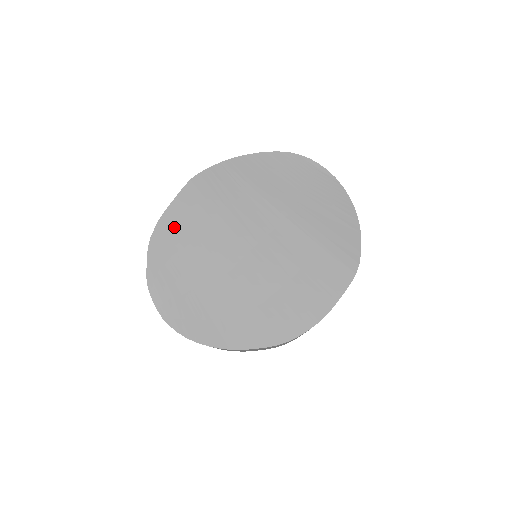
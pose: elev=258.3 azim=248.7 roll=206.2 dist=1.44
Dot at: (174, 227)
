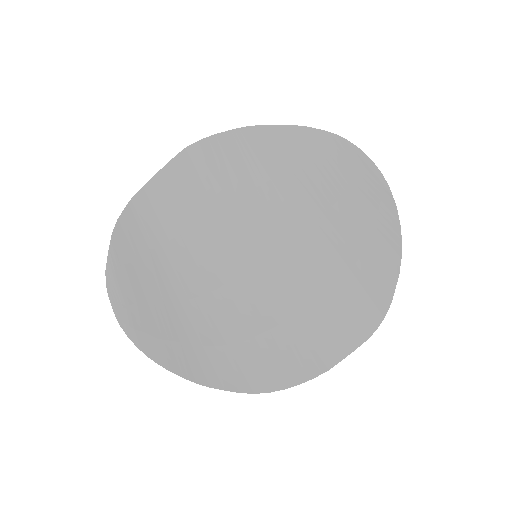
Dot at: (152, 213)
